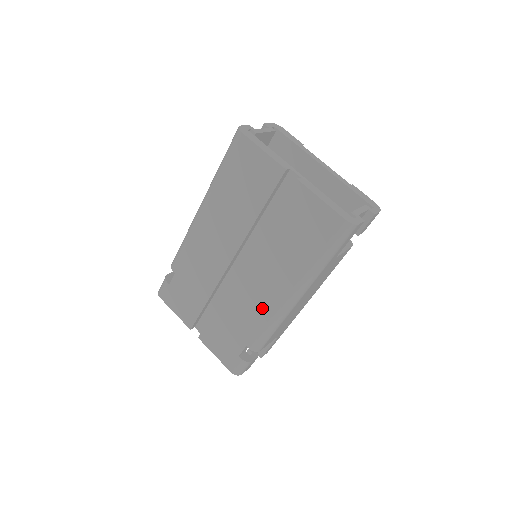
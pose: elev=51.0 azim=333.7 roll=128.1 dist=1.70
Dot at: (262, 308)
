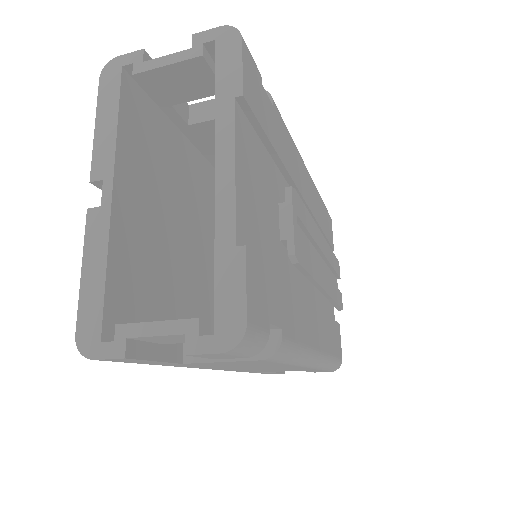
Dot at: occluded
